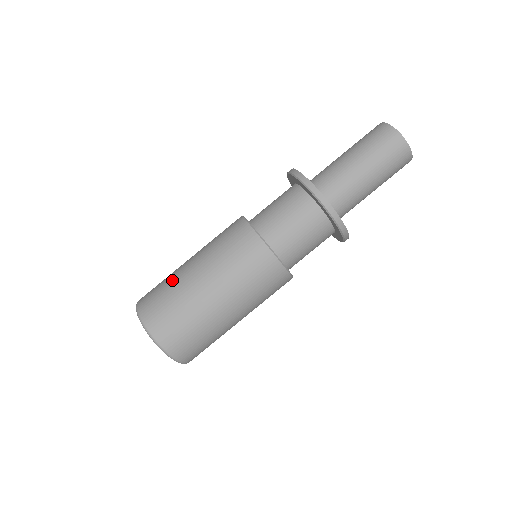
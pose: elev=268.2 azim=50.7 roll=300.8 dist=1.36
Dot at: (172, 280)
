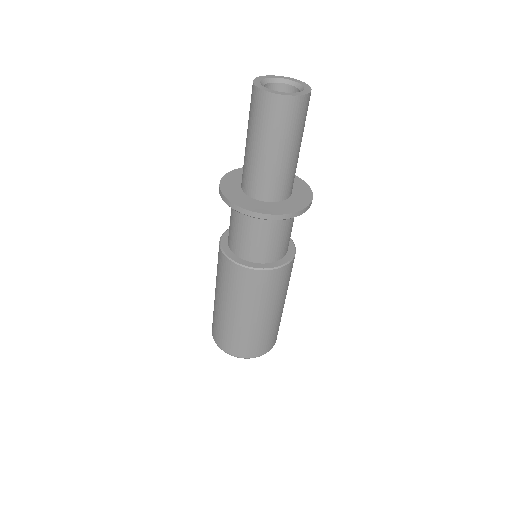
Dot at: (230, 328)
